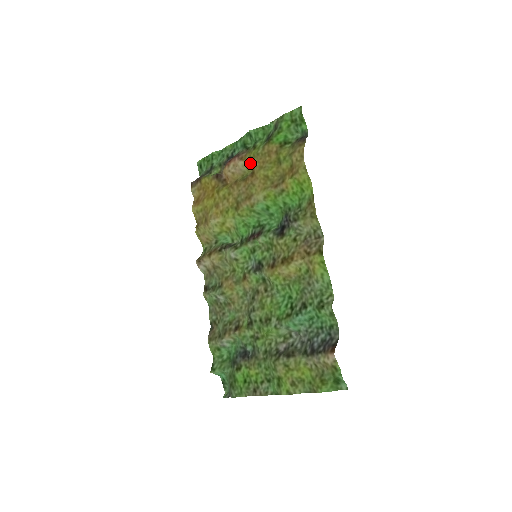
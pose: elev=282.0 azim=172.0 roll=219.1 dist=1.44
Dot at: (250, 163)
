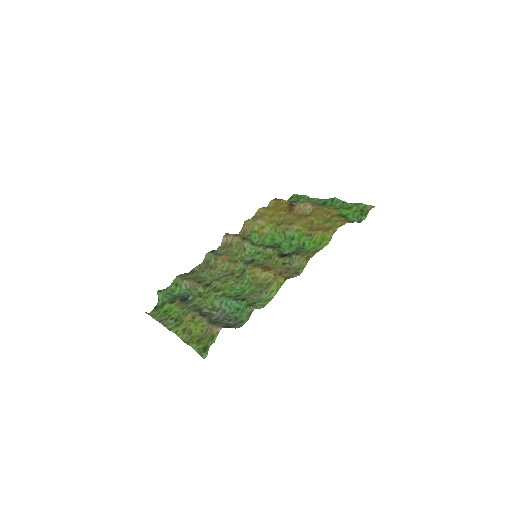
Dot at: (314, 210)
